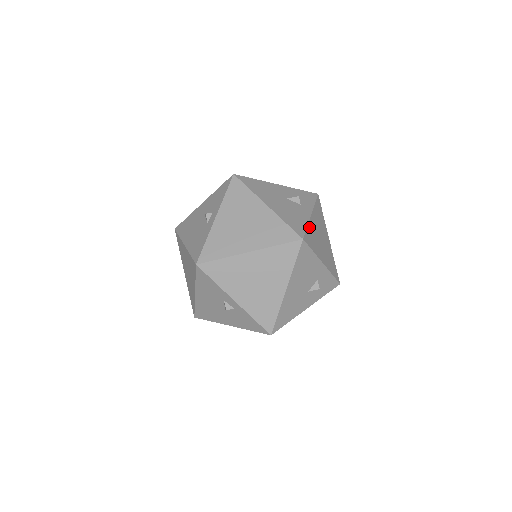
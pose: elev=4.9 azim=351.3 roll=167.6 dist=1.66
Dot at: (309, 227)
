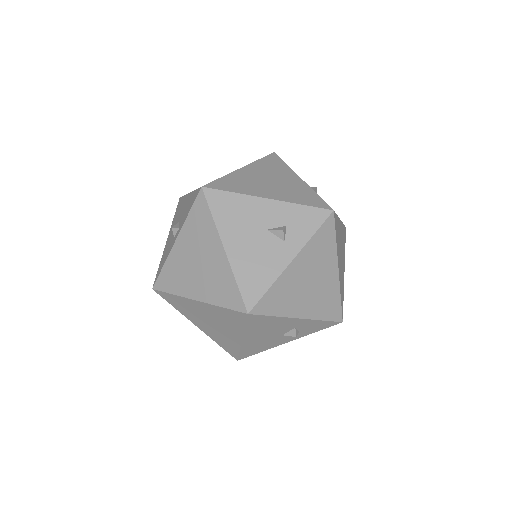
Dot at: (276, 285)
